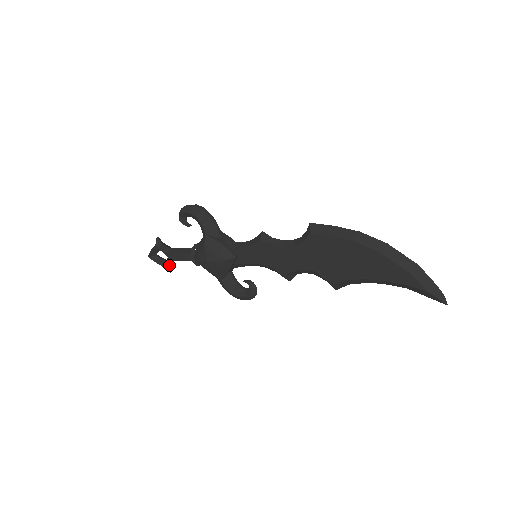
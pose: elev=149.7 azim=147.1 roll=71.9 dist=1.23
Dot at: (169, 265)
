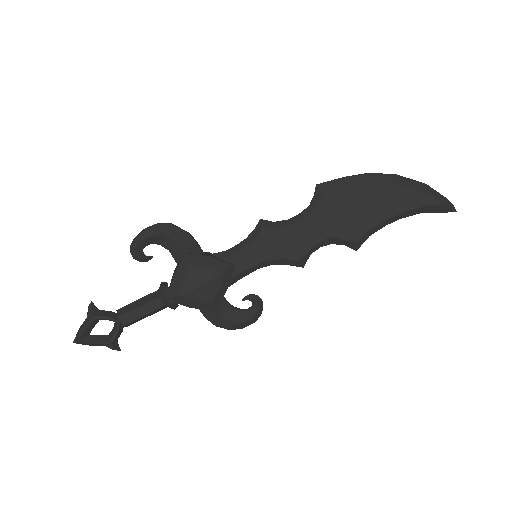
Dot at: (117, 338)
